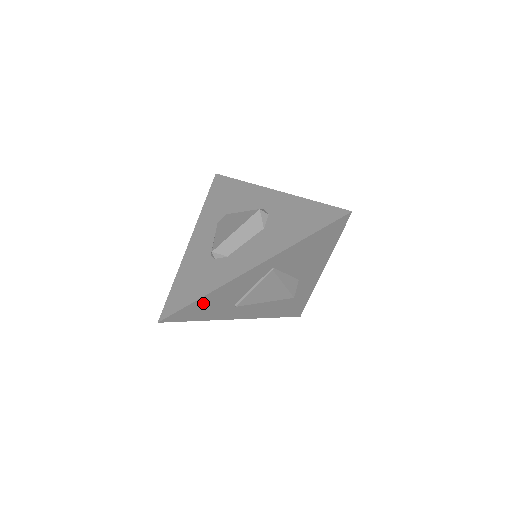
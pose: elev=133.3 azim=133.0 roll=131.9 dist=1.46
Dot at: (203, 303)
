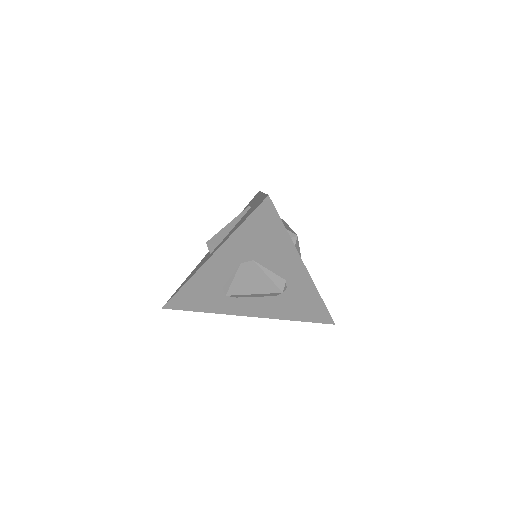
Dot at: occluded
